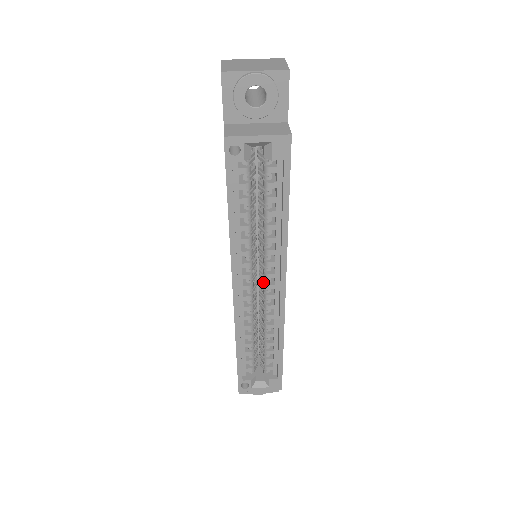
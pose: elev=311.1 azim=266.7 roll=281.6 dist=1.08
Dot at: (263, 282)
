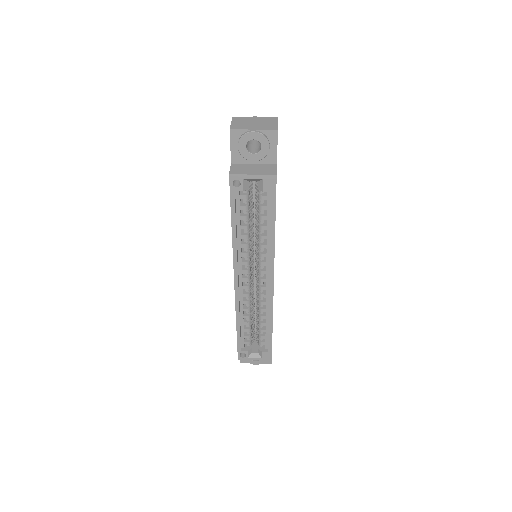
Dot at: (258, 276)
